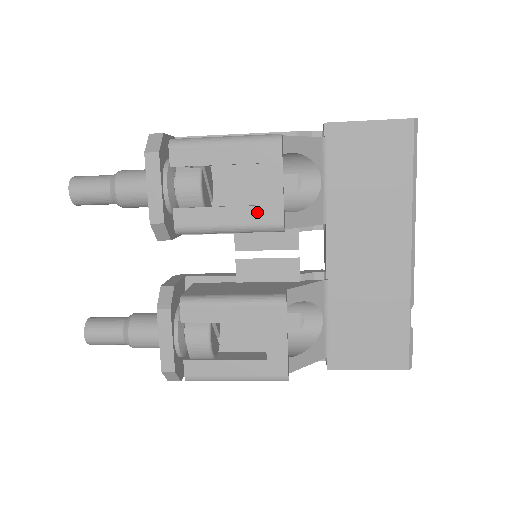
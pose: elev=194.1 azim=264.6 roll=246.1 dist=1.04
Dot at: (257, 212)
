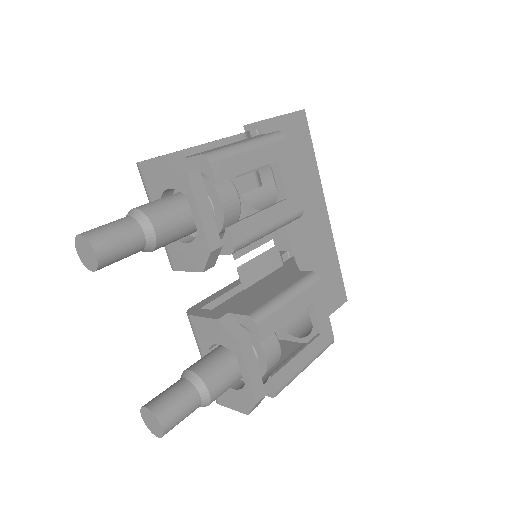
Dot at: (286, 206)
